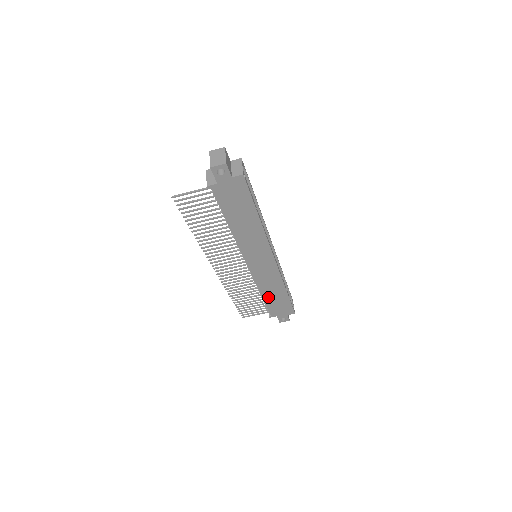
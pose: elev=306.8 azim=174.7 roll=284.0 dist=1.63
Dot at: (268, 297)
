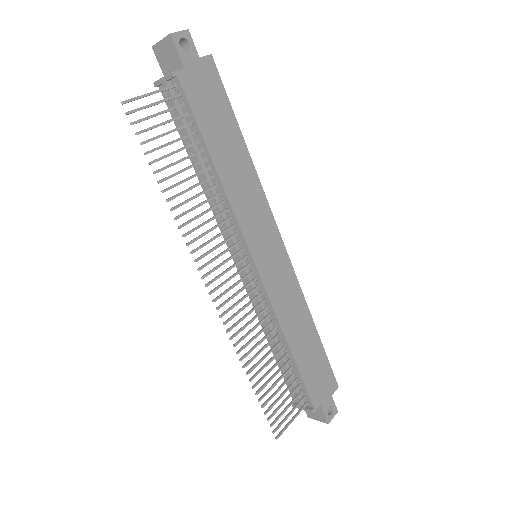
Dot at: (298, 350)
